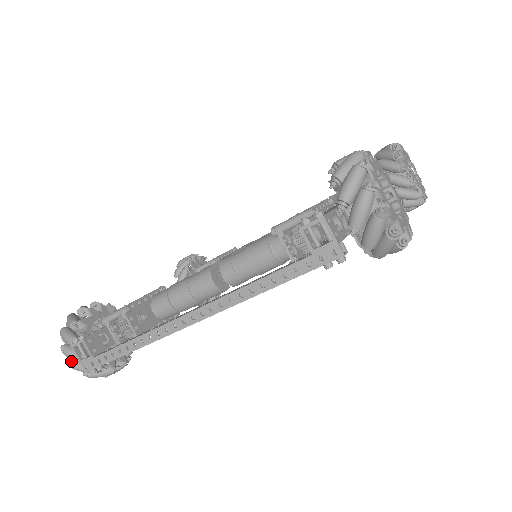
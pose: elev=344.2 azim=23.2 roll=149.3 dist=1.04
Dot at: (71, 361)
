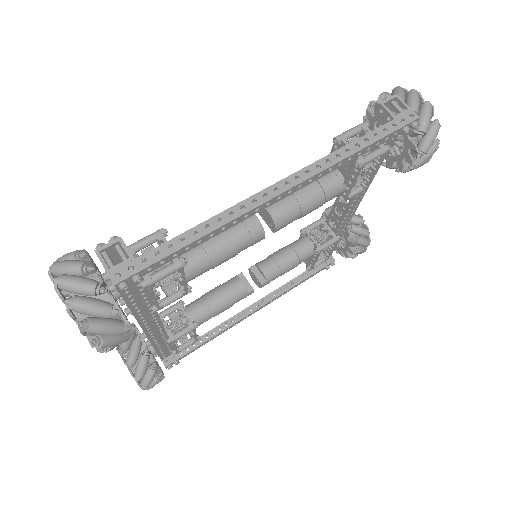
Dot at: (70, 296)
